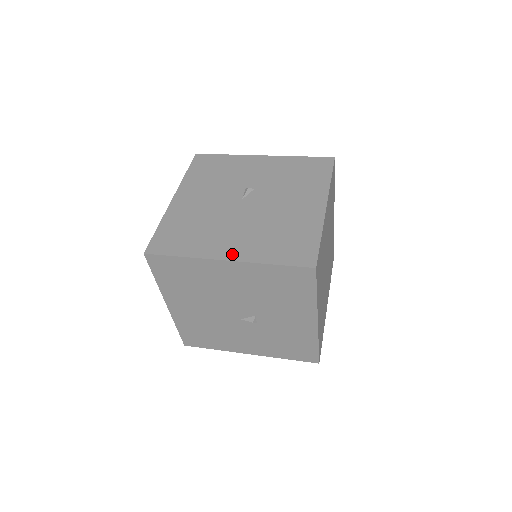
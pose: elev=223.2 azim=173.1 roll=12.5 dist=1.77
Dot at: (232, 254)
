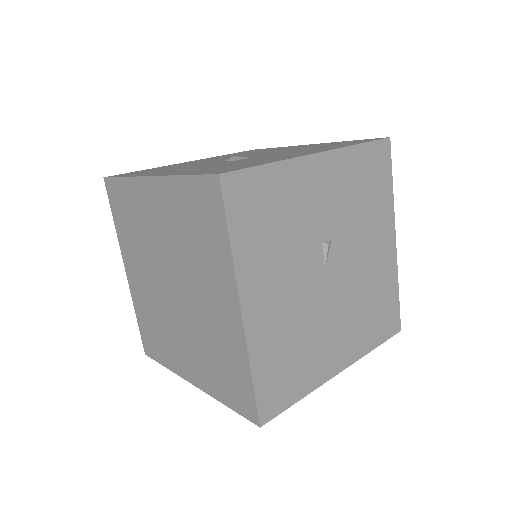
Dot at: (344, 361)
